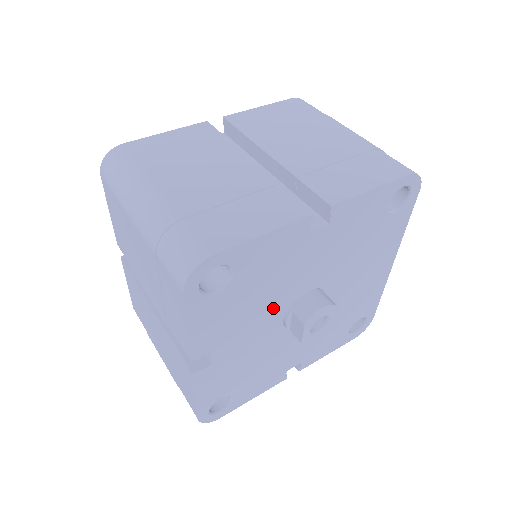
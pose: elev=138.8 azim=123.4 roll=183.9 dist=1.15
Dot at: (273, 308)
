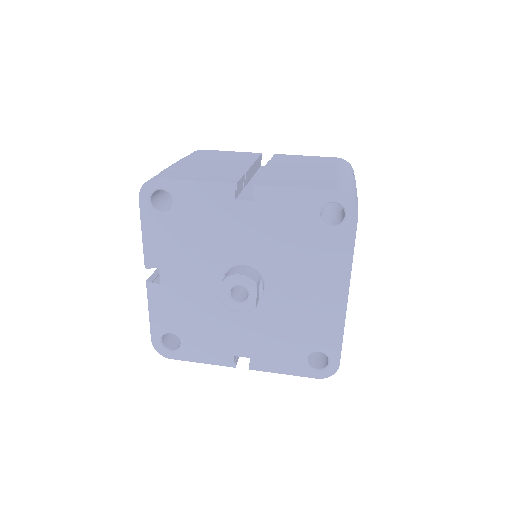
Dot at: (211, 261)
